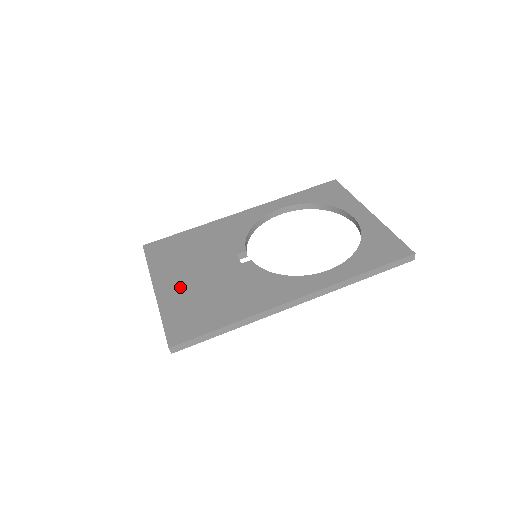
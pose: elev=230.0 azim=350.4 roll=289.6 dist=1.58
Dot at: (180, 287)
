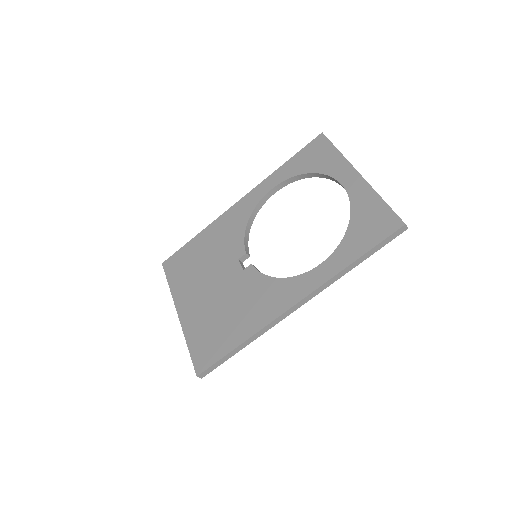
Dot at: (197, 308)
